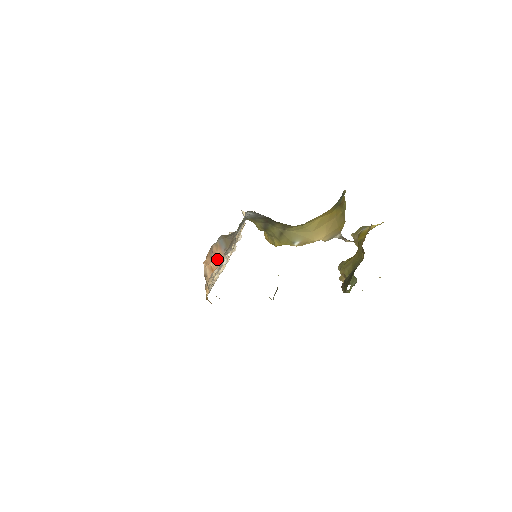
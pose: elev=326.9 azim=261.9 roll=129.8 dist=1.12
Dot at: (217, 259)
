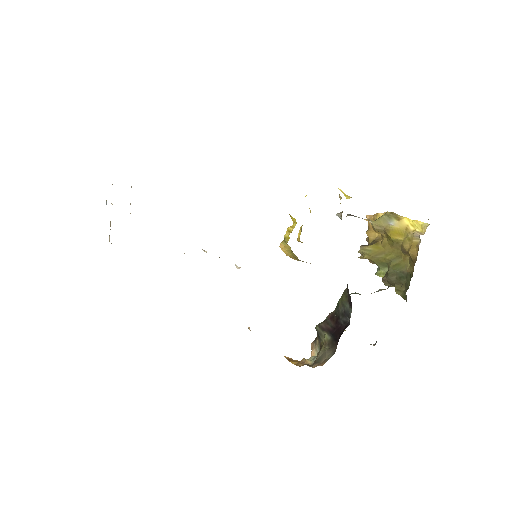
Dot at: occluded
